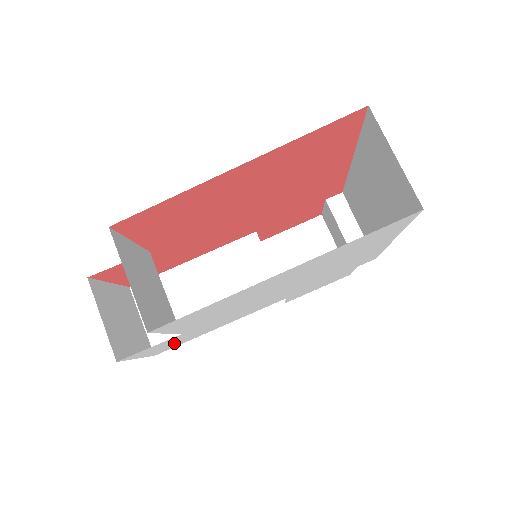
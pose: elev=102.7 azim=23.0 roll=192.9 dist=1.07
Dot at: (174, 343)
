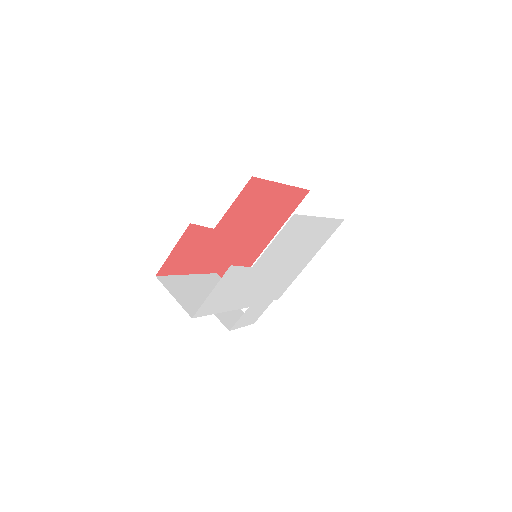
Dot at: (222, 296)
